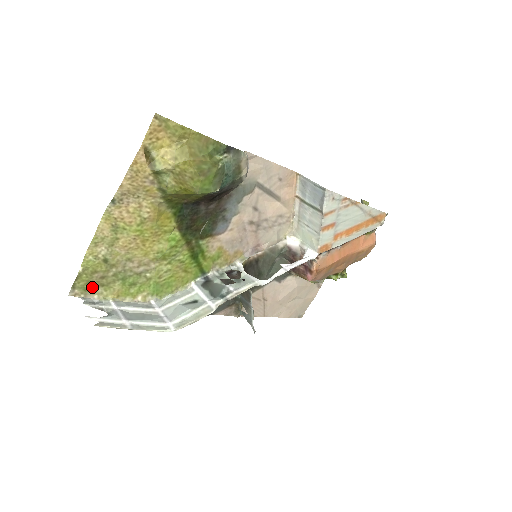
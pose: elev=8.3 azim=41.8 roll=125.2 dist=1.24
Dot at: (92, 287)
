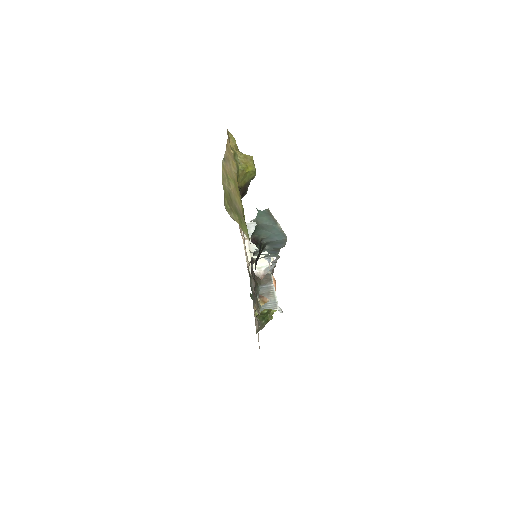
Dot at: (230, 209)
